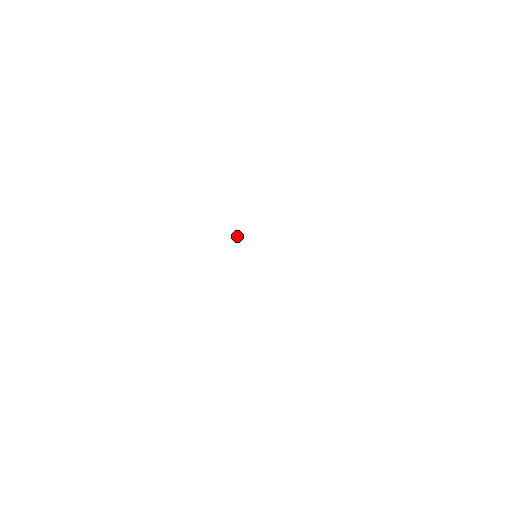
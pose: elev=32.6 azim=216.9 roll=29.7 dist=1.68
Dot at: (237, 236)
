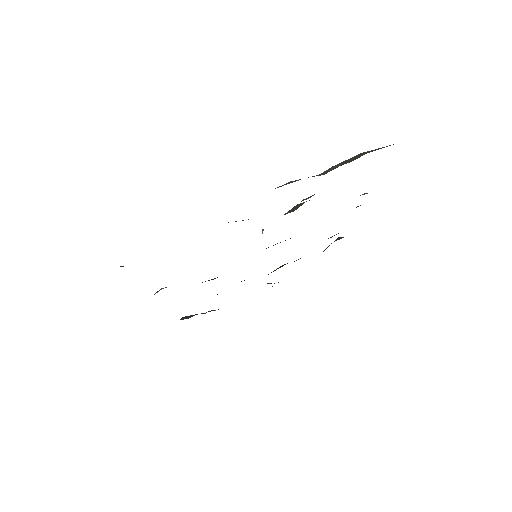
Dot at: (262, 231)
